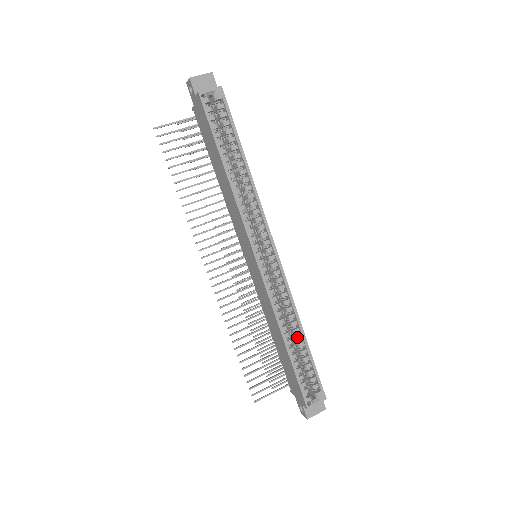
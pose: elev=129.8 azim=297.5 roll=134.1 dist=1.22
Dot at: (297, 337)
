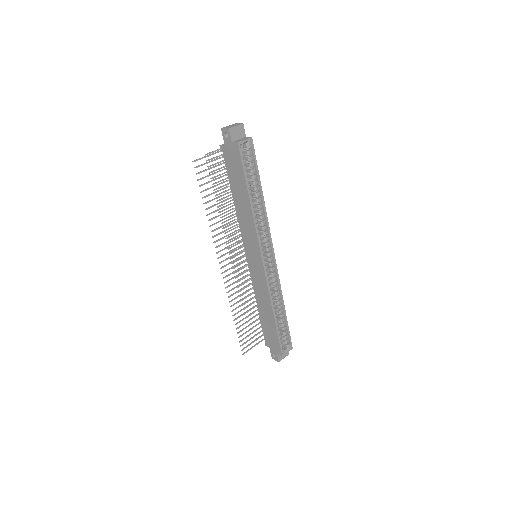
Dot at: (280, 311)
